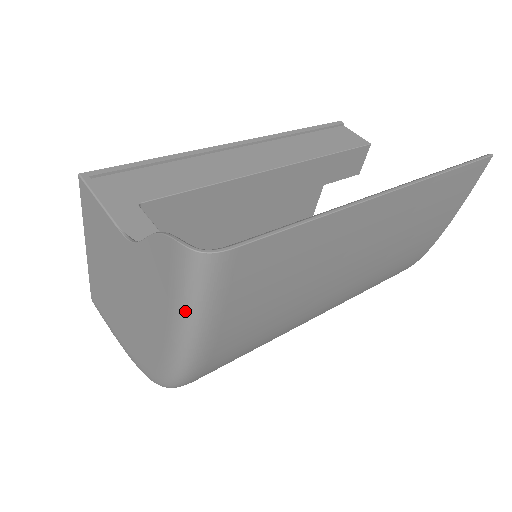
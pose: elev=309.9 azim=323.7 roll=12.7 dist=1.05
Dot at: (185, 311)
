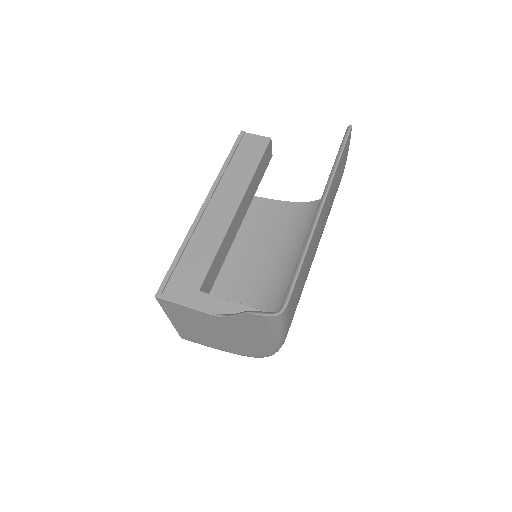
Dot at: (276, 333)
